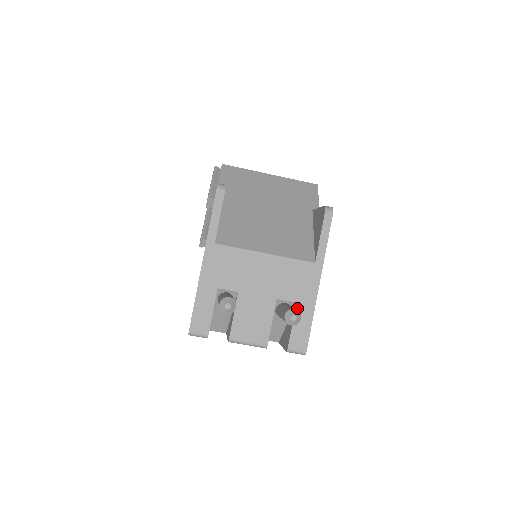
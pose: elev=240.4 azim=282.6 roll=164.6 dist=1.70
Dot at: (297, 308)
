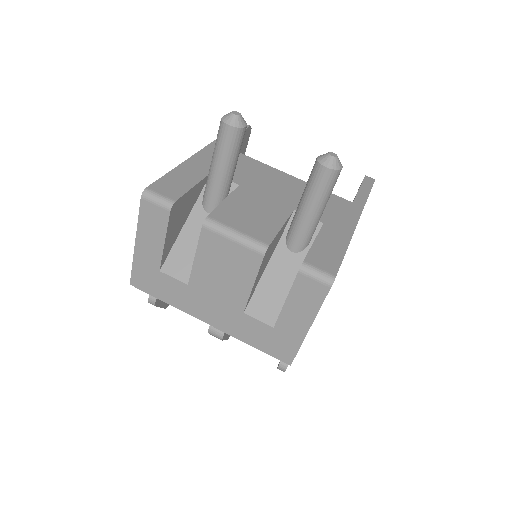
Dot at: (324, 228)
